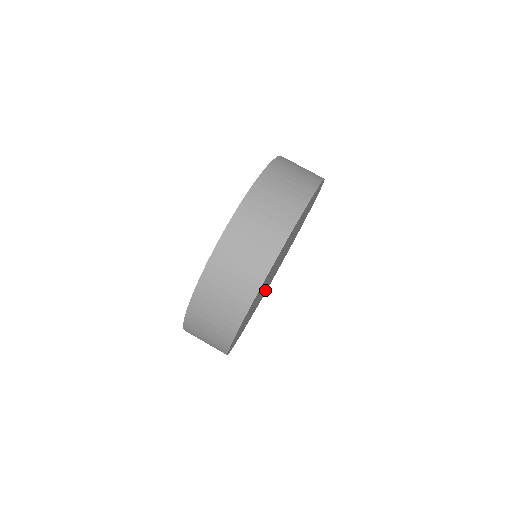
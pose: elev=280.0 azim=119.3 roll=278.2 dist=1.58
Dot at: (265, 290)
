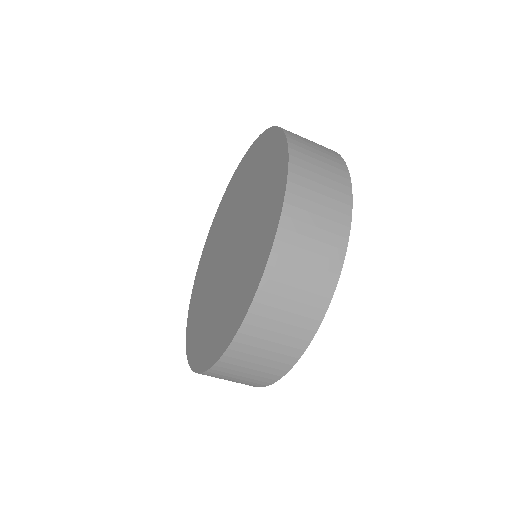
Dot at: occluded
